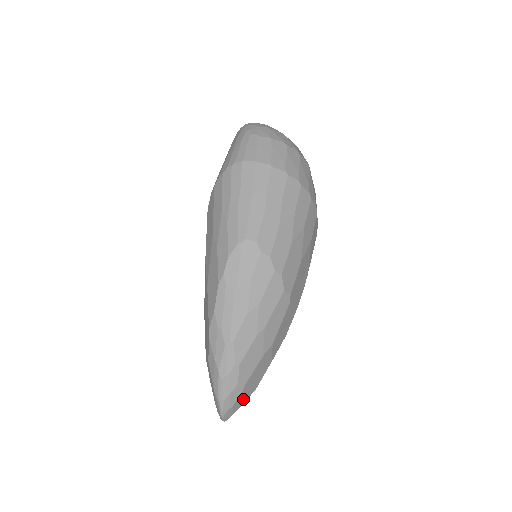
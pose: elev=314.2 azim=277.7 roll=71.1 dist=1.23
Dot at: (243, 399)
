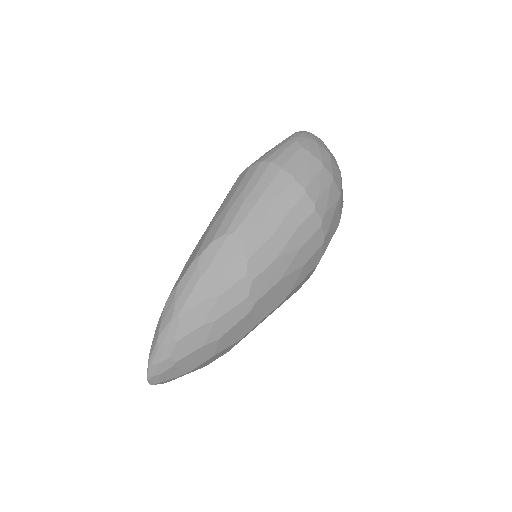
Dot at: (173, 374)
